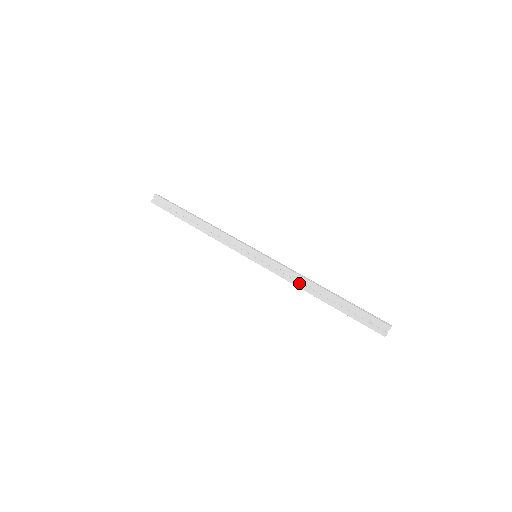
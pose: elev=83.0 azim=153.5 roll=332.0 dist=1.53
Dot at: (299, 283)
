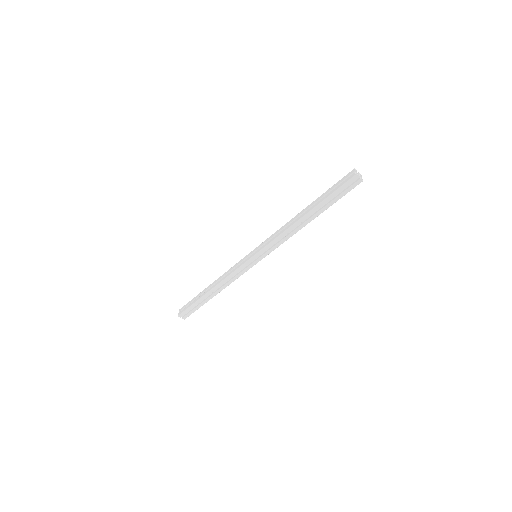
Dot at: (287, 227)
